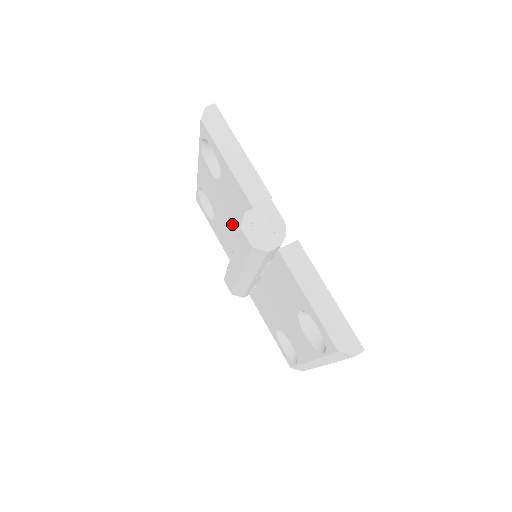
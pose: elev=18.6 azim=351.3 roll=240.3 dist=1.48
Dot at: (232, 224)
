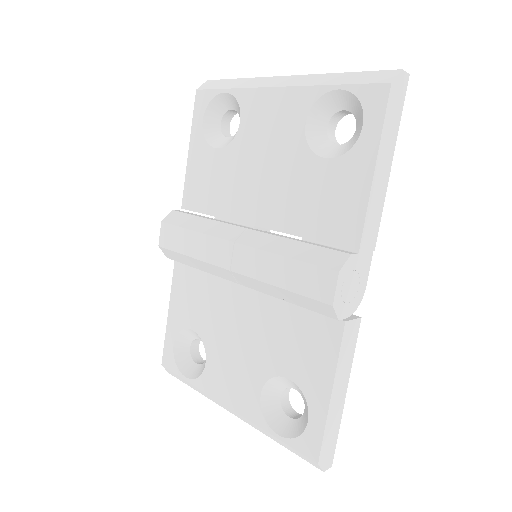
Dot at: (263, 200)
